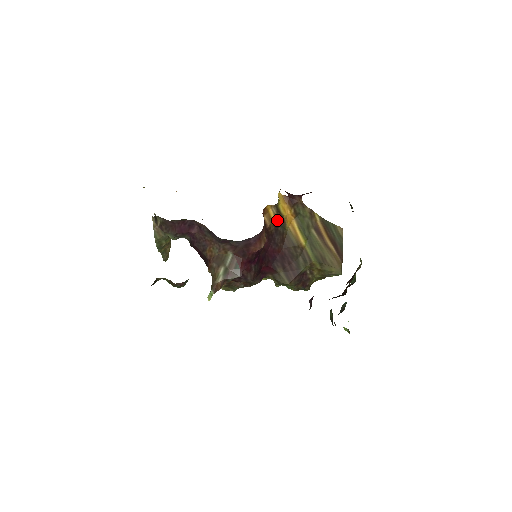
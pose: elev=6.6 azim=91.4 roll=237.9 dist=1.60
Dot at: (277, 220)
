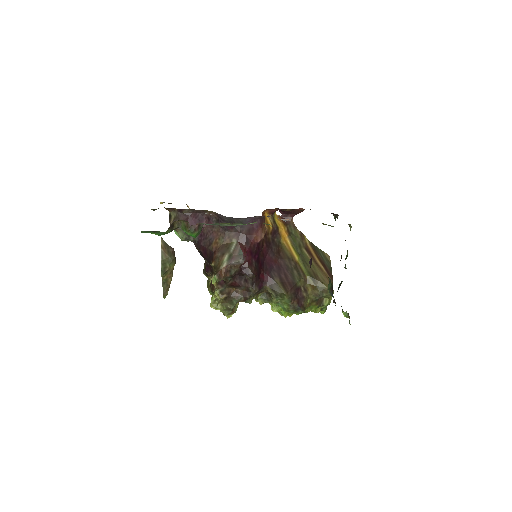
Dot at: (274, 230)
